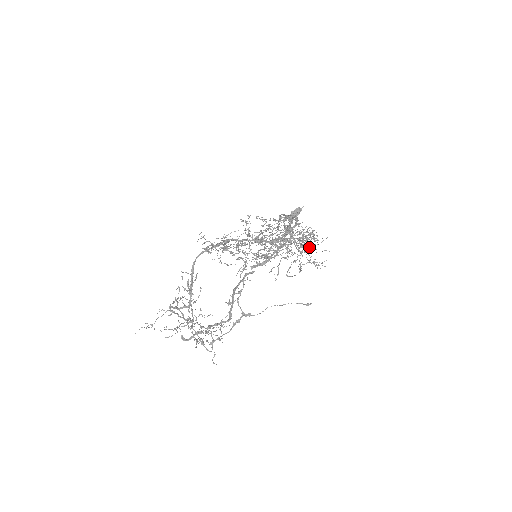
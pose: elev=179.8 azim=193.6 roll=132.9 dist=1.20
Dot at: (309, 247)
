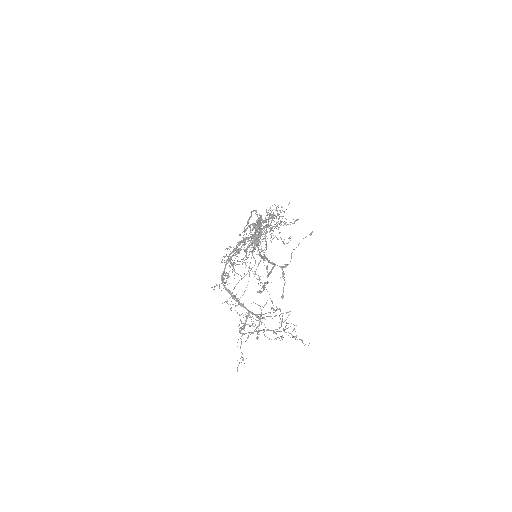
Dot at: (276, 210)
